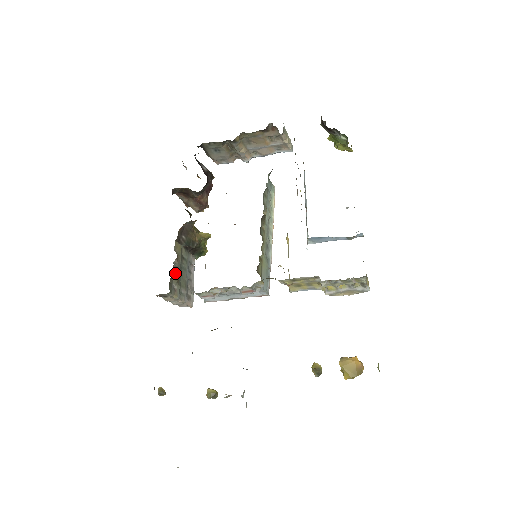
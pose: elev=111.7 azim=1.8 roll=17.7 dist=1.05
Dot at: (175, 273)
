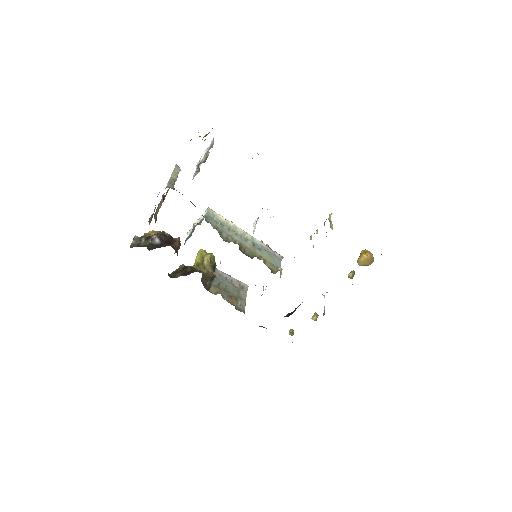
Dot at: (231, 300)
